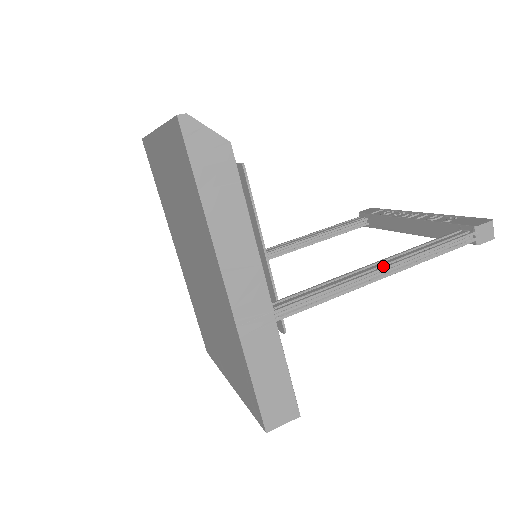
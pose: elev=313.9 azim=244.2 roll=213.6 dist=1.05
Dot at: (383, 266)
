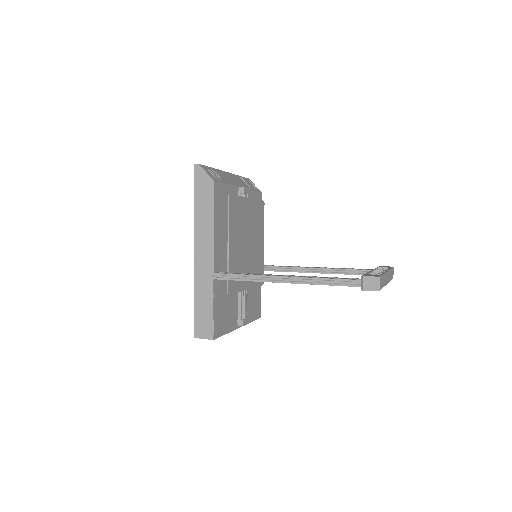
Dot at: (288, 277)
